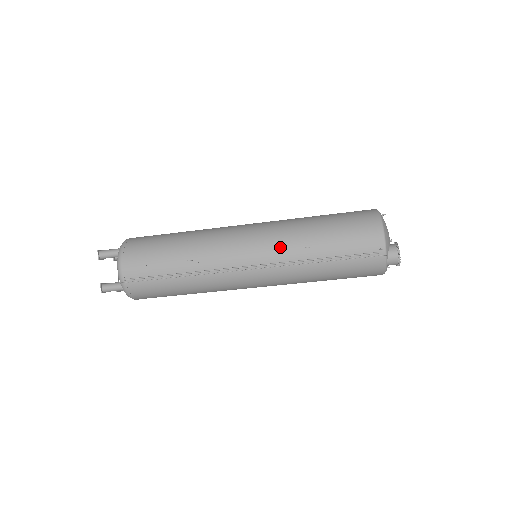
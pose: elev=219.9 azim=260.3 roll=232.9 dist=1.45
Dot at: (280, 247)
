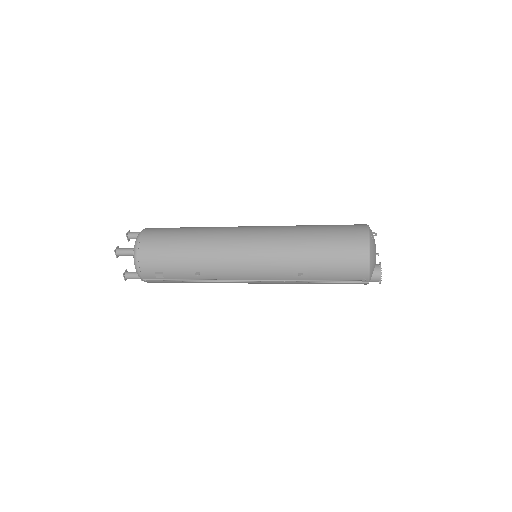
Dot at: (276, 270)
